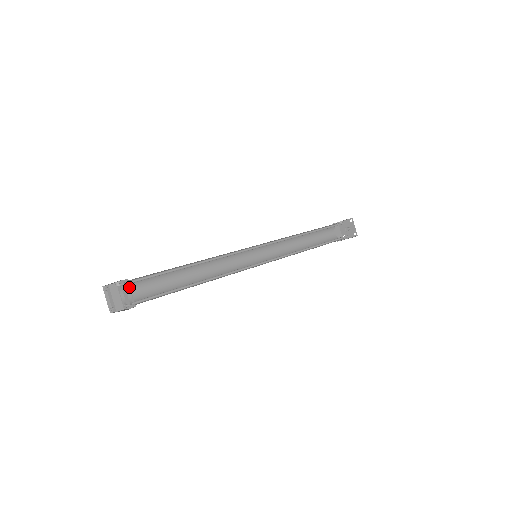
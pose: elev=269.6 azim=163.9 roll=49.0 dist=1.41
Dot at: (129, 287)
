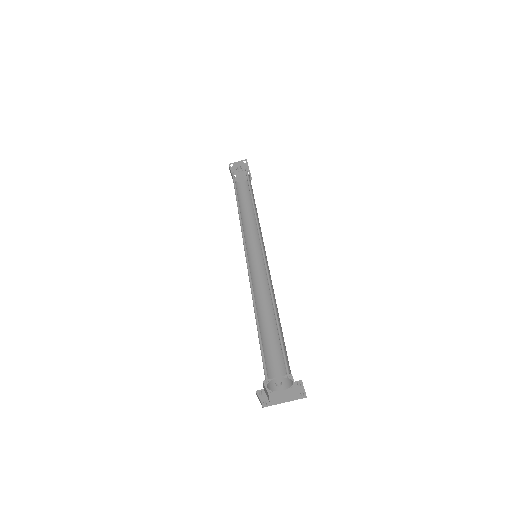
Dot at: (291, 379)
